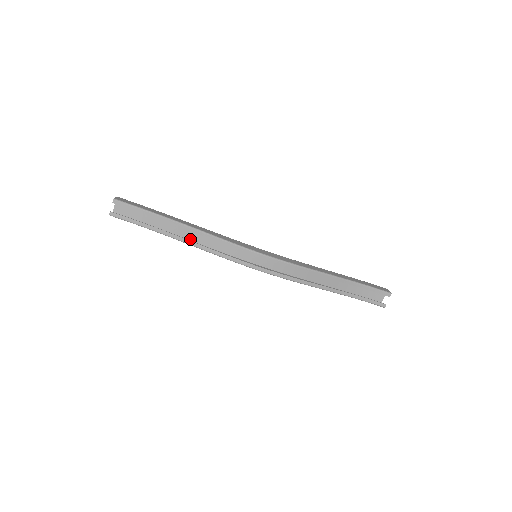
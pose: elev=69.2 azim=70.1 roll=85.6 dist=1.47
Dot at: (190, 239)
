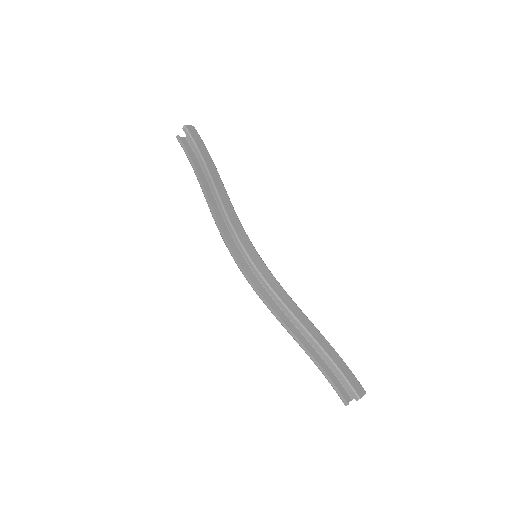
Dot at: occluded
